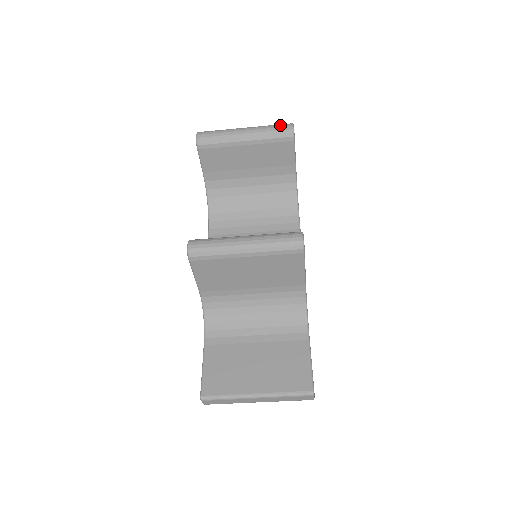
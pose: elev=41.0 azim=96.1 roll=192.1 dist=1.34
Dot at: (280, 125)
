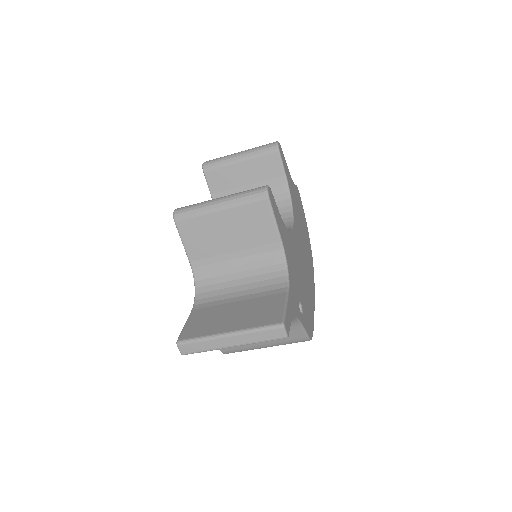
Dot at: (268, 144)
